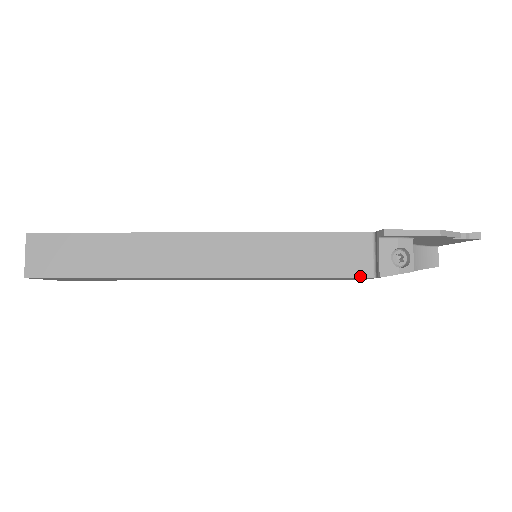
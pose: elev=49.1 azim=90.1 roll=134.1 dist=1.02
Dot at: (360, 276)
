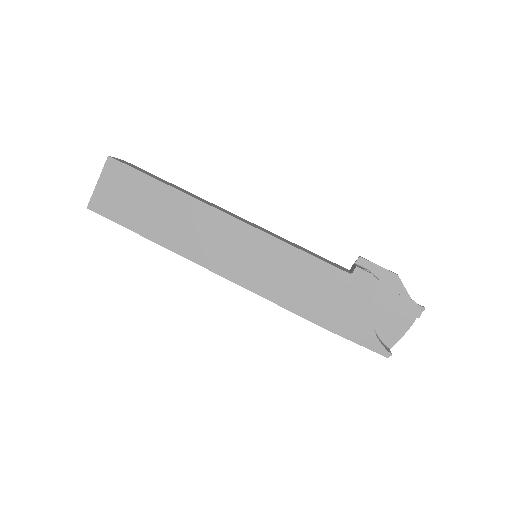
Dot at: (340, 269)
